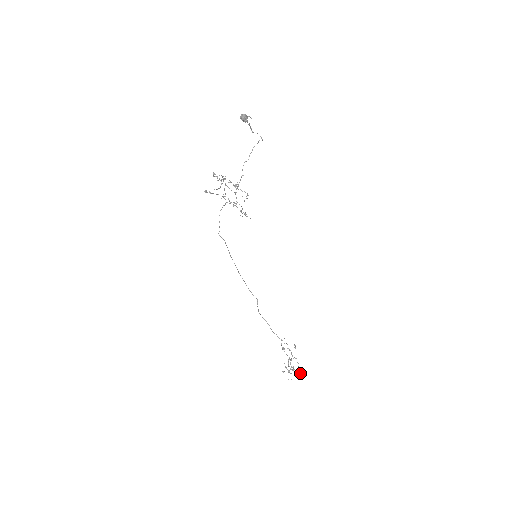
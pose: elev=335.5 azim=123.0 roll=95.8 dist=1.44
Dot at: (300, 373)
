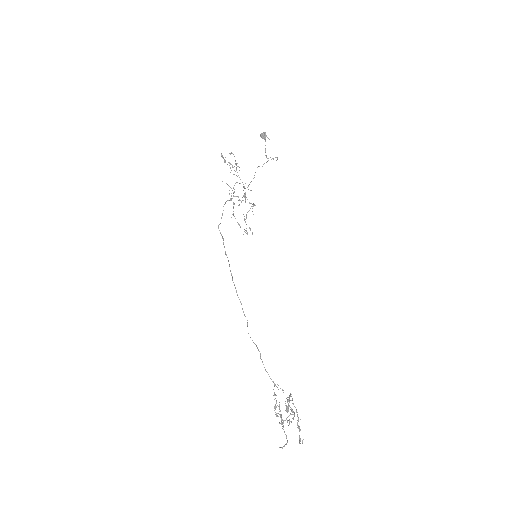
Dot at: (299, 441)
